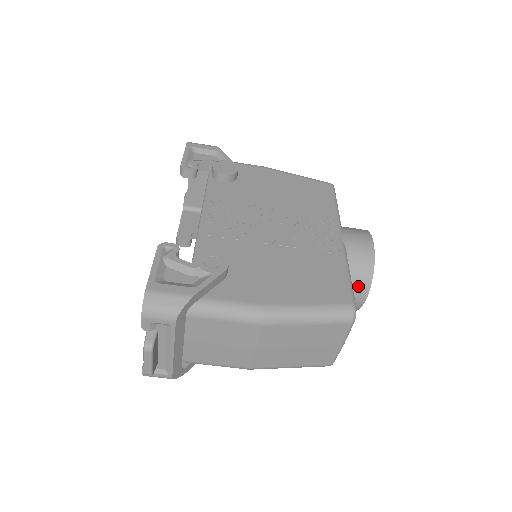
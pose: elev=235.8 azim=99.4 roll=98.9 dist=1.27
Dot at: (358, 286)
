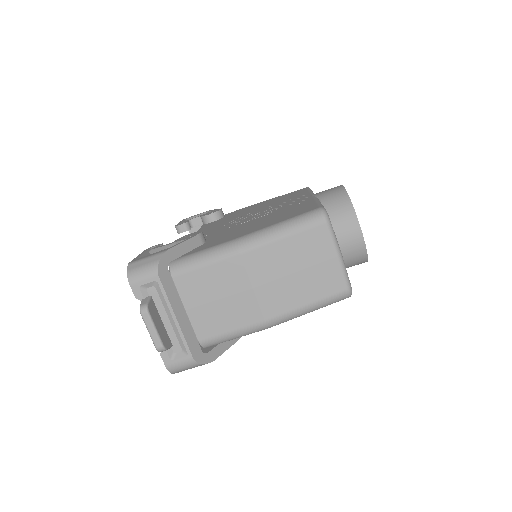
Dot at: (344, 219)
